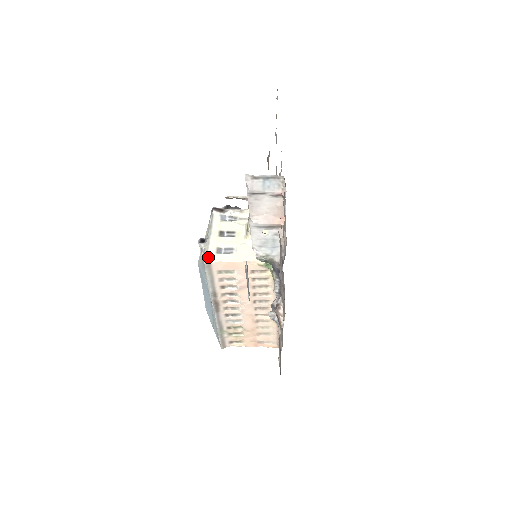
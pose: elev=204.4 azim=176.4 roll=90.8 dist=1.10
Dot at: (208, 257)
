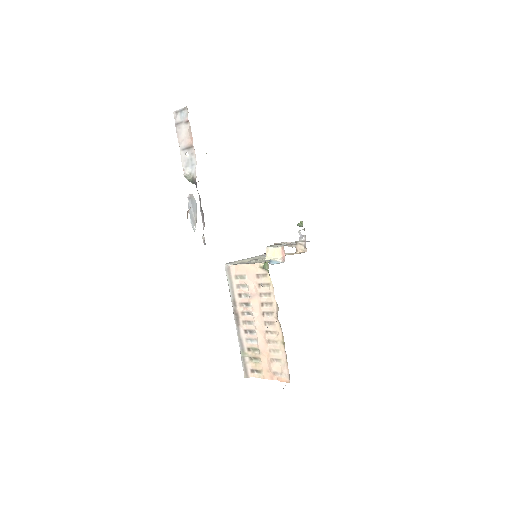
Dot at: (230, 263)
